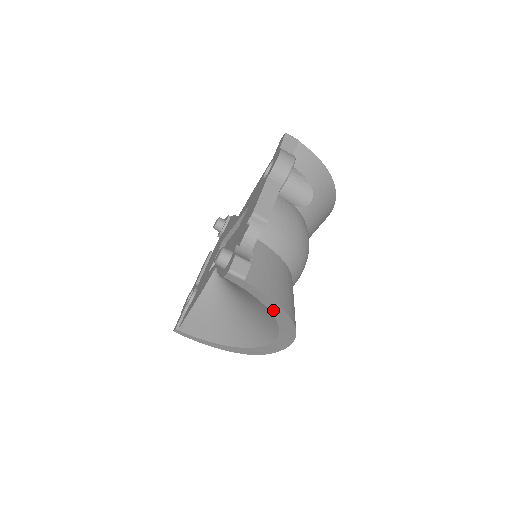
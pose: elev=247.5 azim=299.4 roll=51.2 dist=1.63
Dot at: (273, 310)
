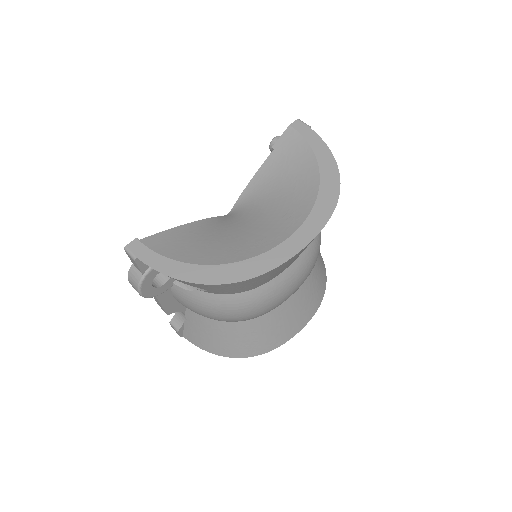
Dot at: (323, 164)
